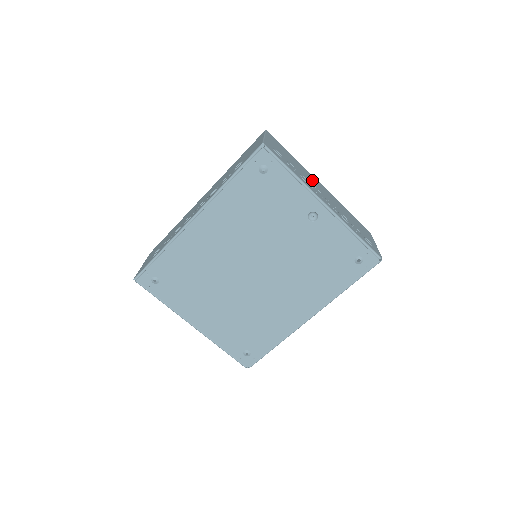
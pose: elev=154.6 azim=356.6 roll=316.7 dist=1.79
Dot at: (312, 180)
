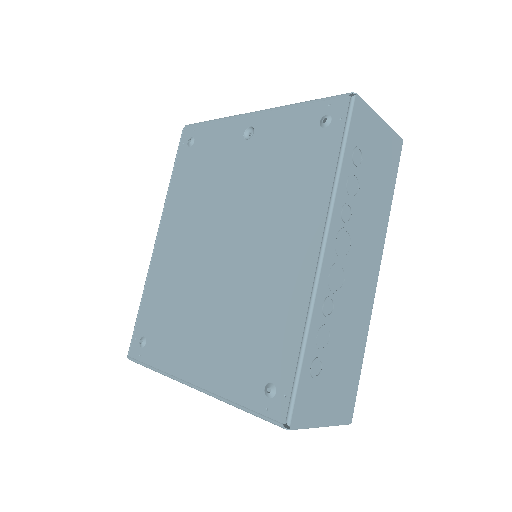
Dot at: occluded
